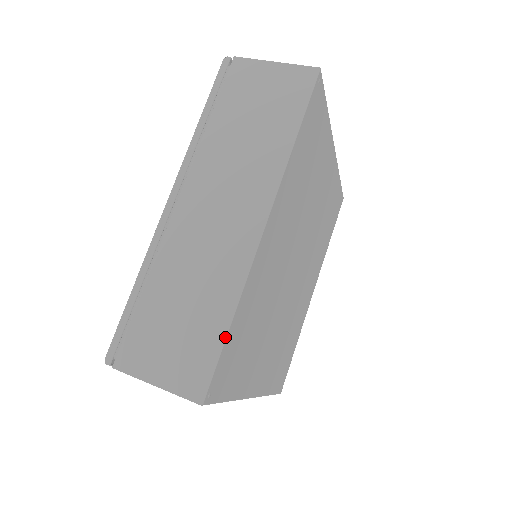
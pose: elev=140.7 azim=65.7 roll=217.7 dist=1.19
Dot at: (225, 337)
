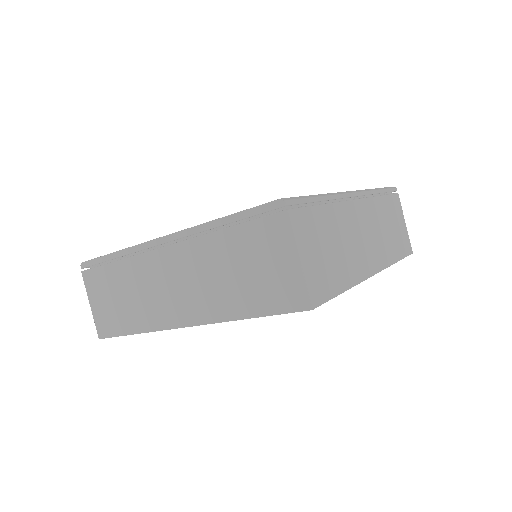
Dot at: (126, 335)
